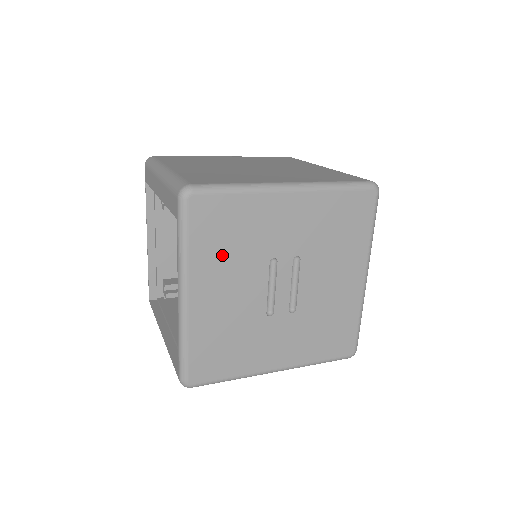
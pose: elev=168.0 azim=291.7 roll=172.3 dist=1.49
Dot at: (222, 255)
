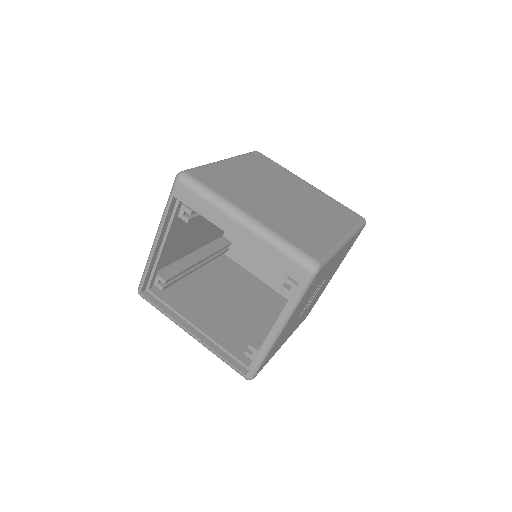
Dot at: occluded
